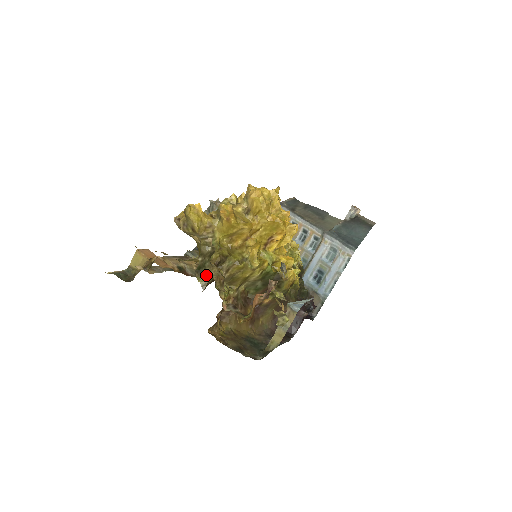
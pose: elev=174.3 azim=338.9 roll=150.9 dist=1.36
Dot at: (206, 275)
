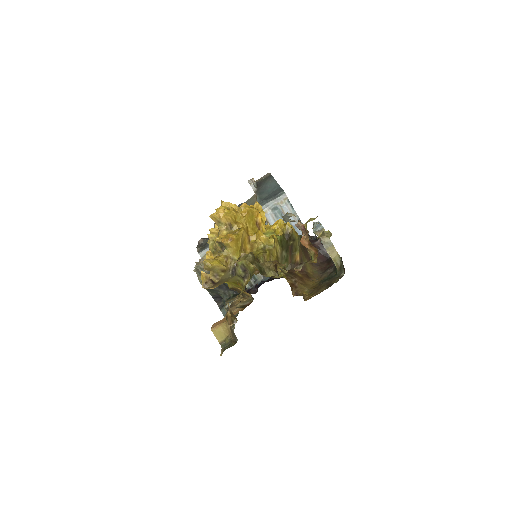
Dot at: (268, 270)
